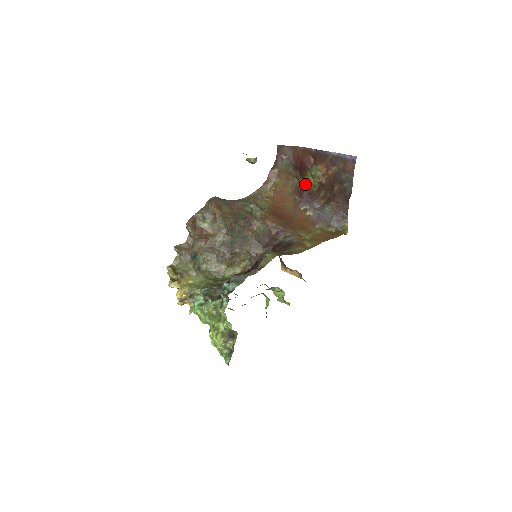
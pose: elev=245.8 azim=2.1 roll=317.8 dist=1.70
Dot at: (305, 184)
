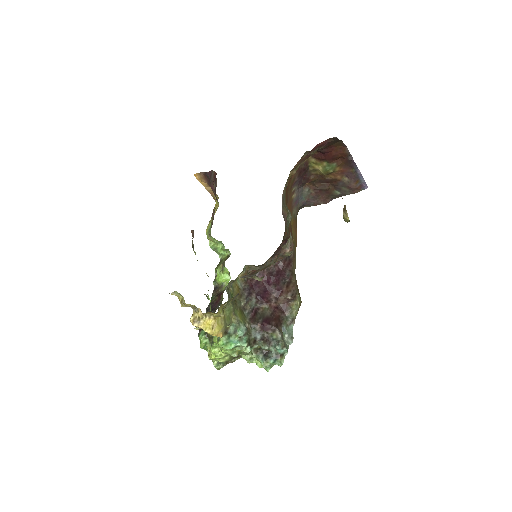
Dot at: (309, 163)
